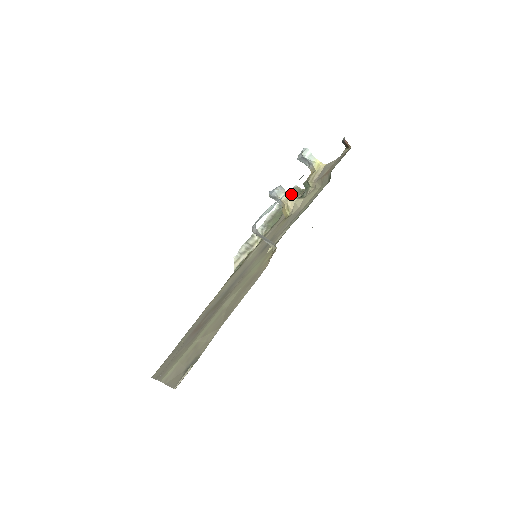
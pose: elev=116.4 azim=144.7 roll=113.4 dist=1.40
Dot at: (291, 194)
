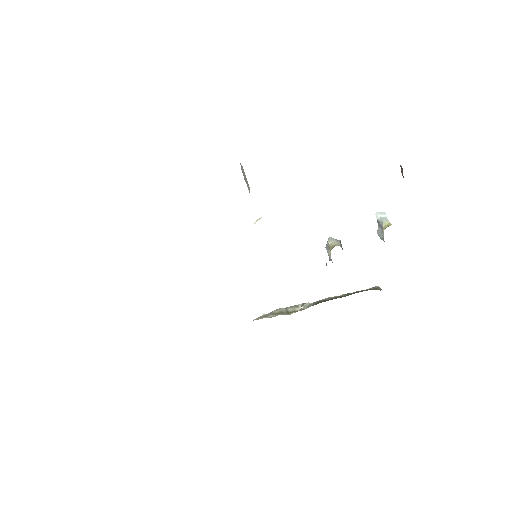
Dot at: (366, 290)
